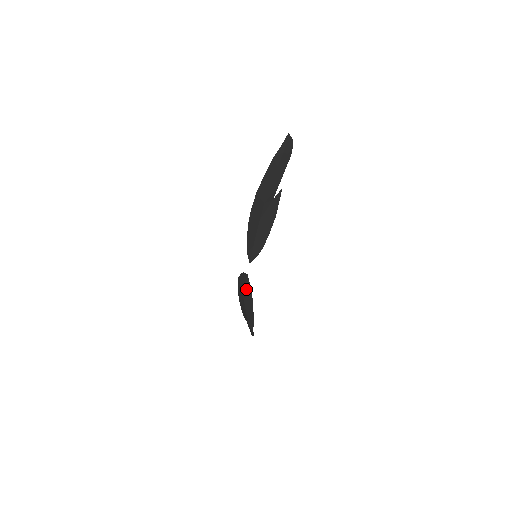
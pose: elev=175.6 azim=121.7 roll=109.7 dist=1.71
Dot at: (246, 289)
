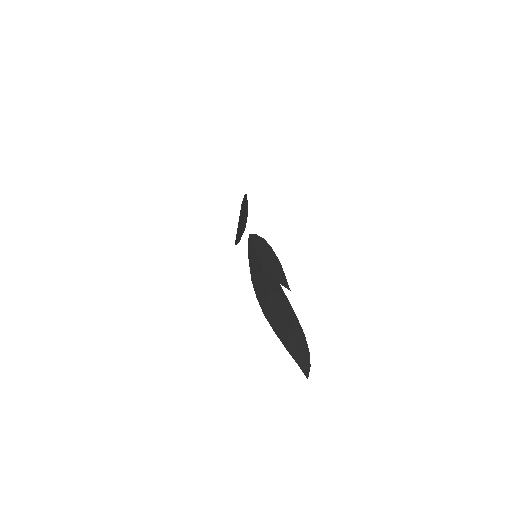
Dot at: (255, 248)
